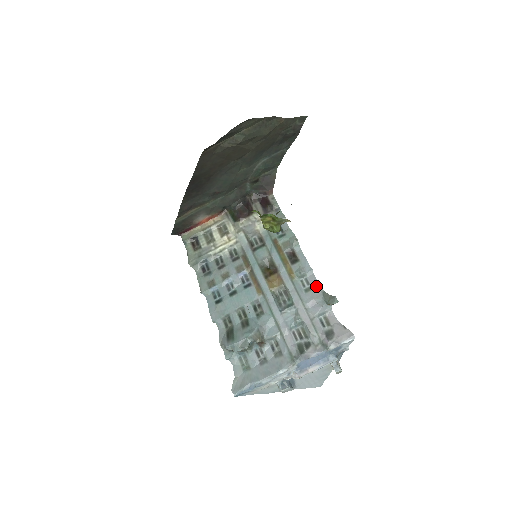
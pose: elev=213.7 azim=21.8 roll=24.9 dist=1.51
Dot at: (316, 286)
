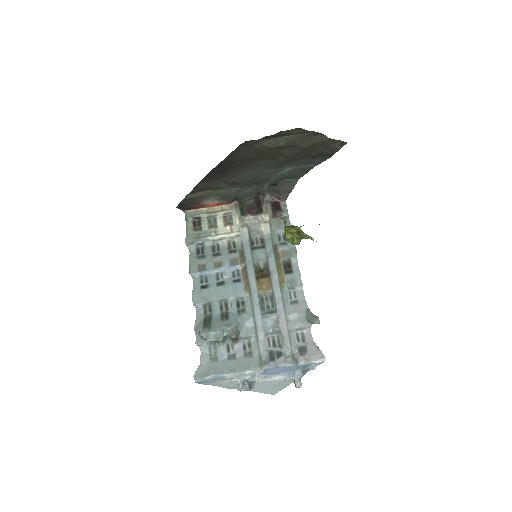
Dot at: (302, 301)
